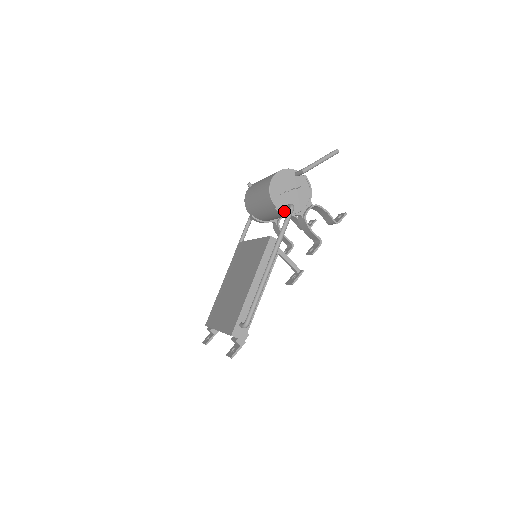
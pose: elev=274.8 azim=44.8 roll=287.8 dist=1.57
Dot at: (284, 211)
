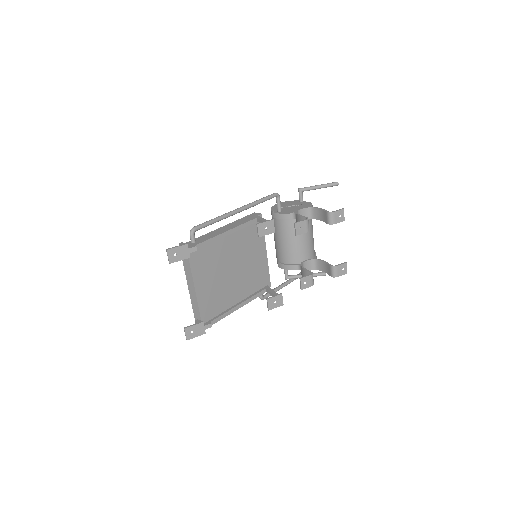
Dot at: (280, 213)
